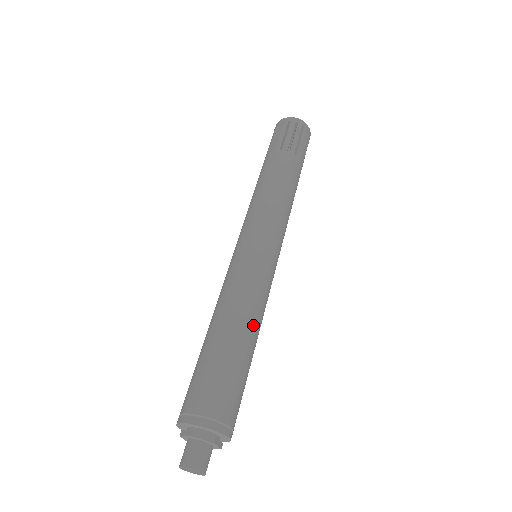
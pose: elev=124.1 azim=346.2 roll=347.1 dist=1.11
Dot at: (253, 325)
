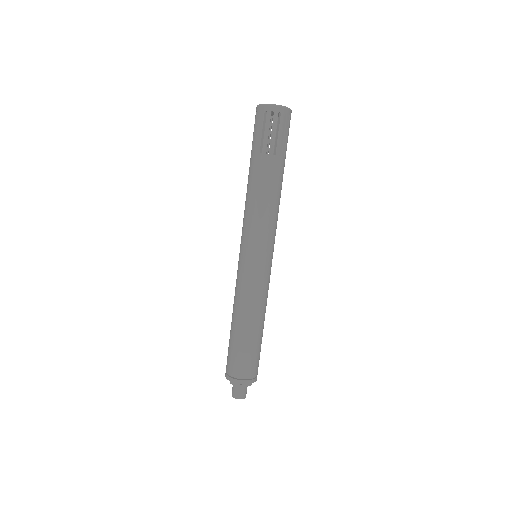
Dot at: (252, 319)
